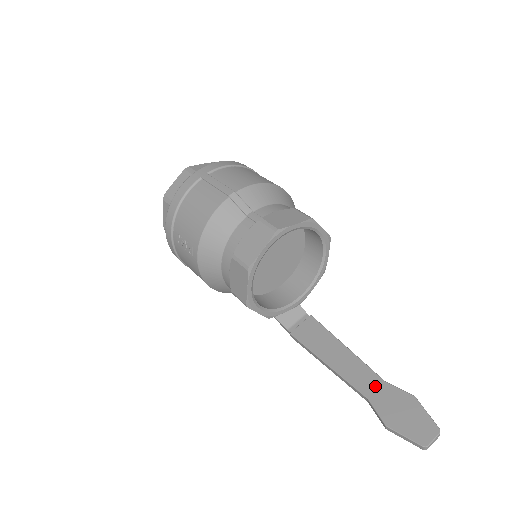
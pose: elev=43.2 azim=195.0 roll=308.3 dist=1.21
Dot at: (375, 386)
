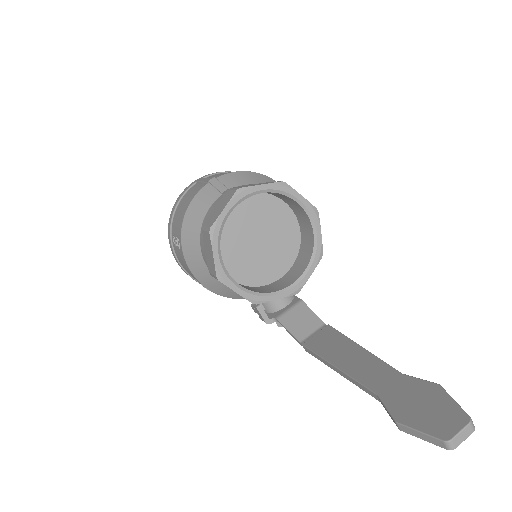
Dot at: (388, 380)
